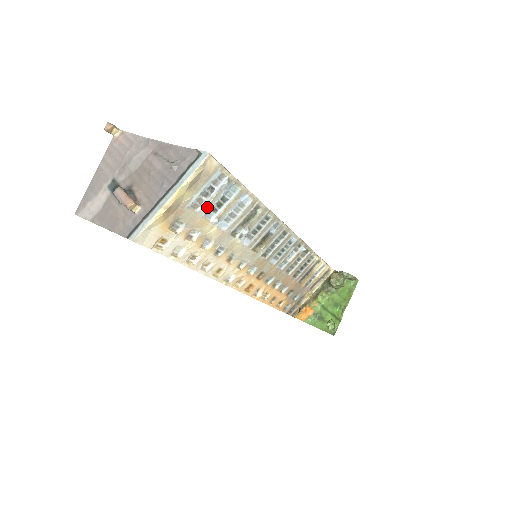
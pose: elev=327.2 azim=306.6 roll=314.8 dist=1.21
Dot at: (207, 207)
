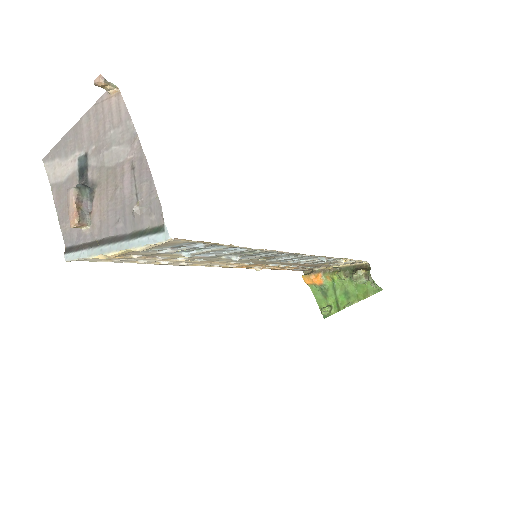
Dot at: (175, 251)
